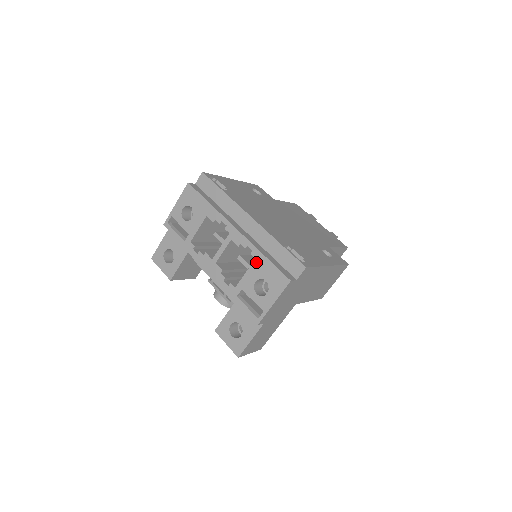
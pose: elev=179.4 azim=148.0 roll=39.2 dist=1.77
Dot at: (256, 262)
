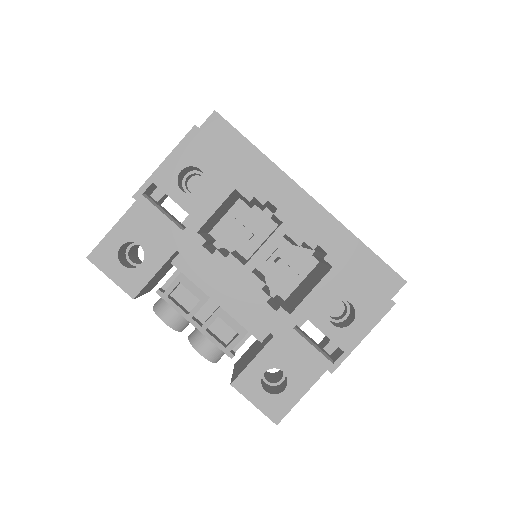
Dot at: (334, 273)
